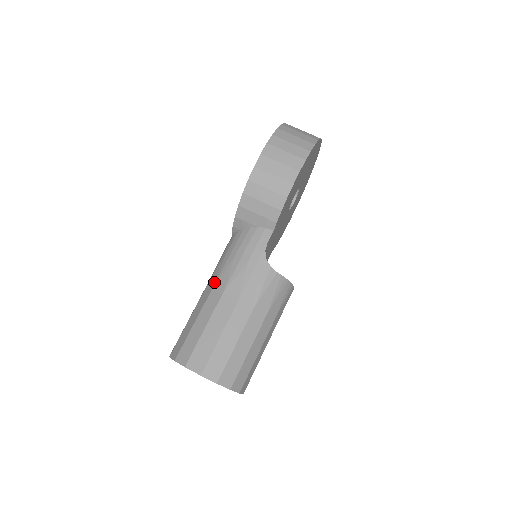
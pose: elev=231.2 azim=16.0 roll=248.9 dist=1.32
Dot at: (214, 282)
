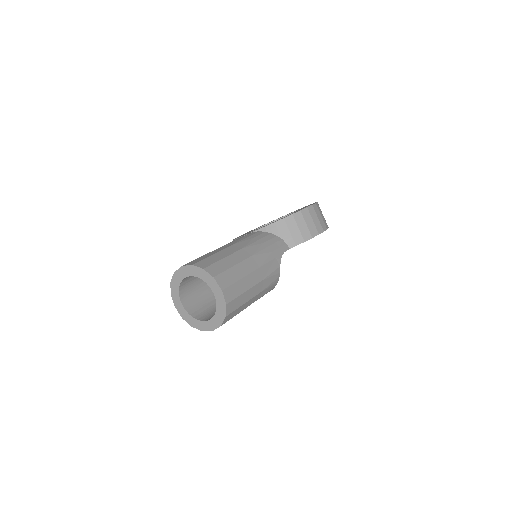
Dot at: (244, 246)
